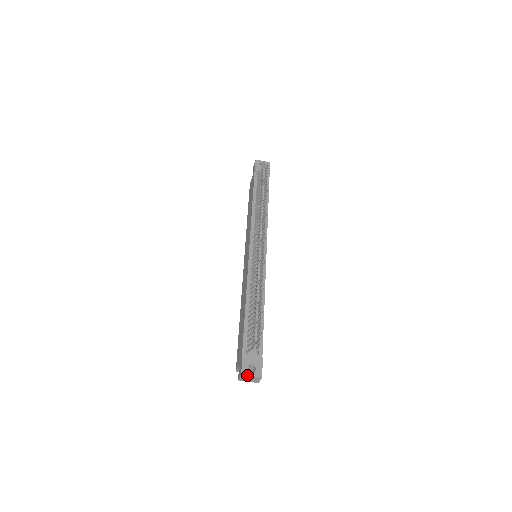
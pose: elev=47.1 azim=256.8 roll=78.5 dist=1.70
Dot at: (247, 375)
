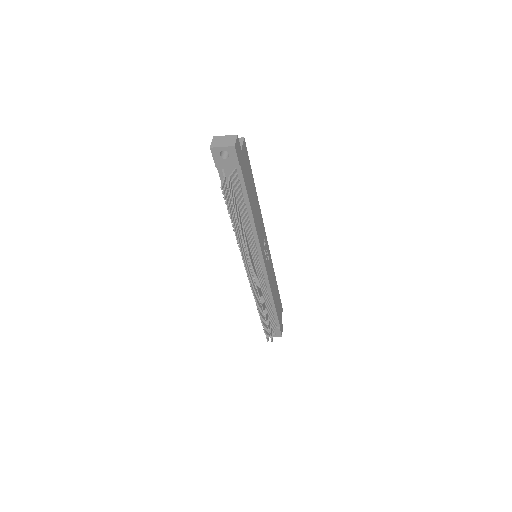
Dot at: occluded
